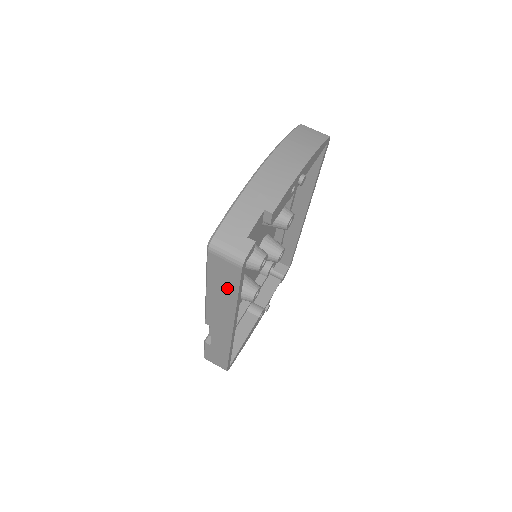
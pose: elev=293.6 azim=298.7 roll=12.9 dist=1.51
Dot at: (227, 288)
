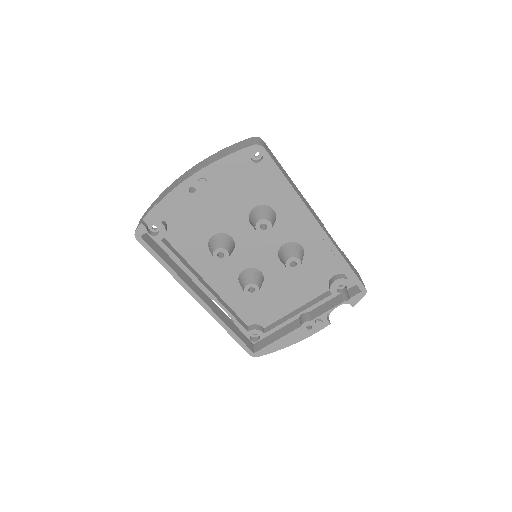
Dot at: occluded
